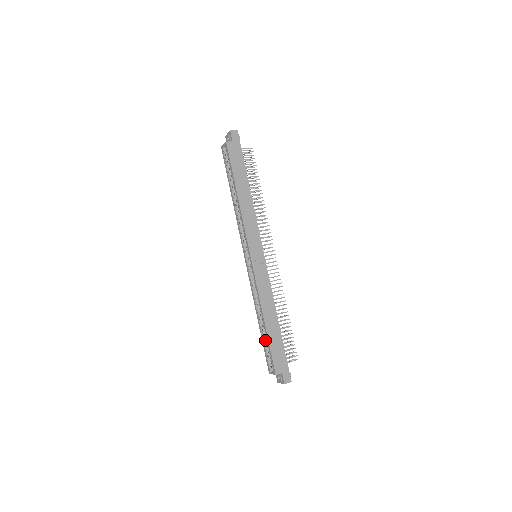
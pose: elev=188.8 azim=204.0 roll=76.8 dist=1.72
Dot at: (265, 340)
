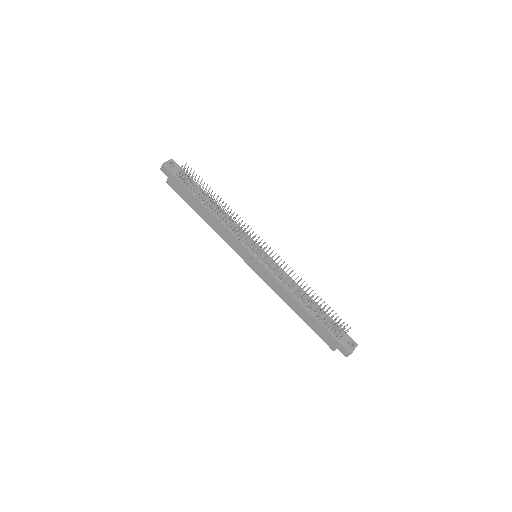
Dot at: occluded
